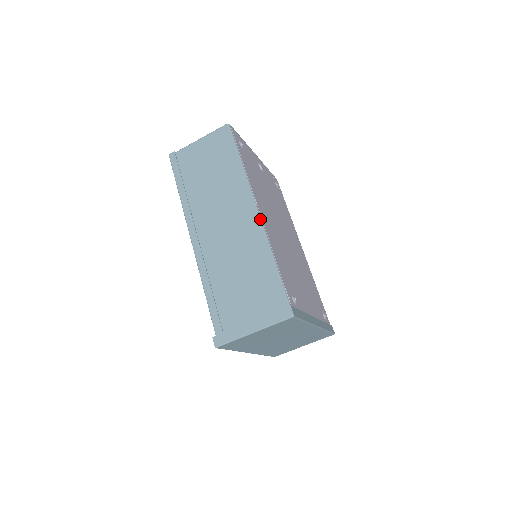
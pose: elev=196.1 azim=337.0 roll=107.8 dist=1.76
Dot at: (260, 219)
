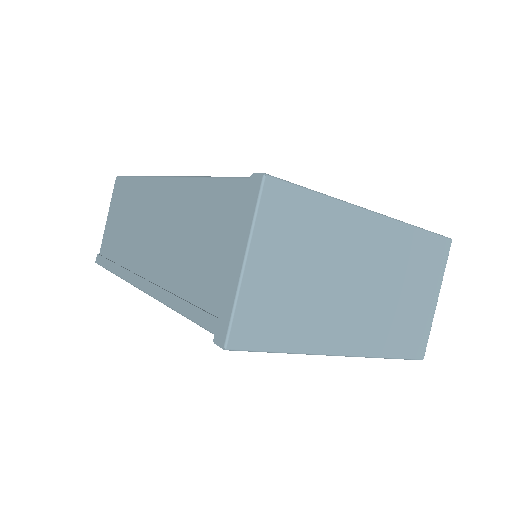
Dot at: (174, 177)
